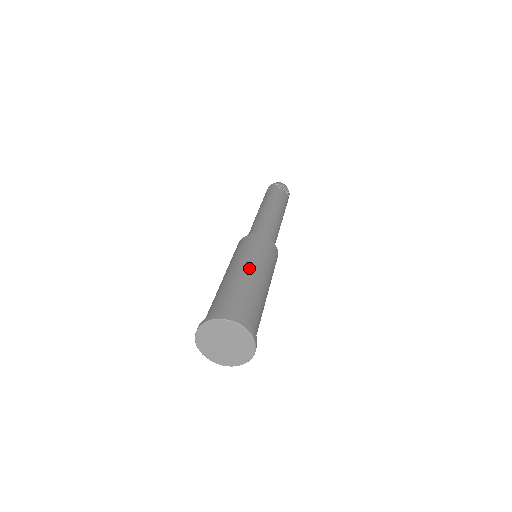
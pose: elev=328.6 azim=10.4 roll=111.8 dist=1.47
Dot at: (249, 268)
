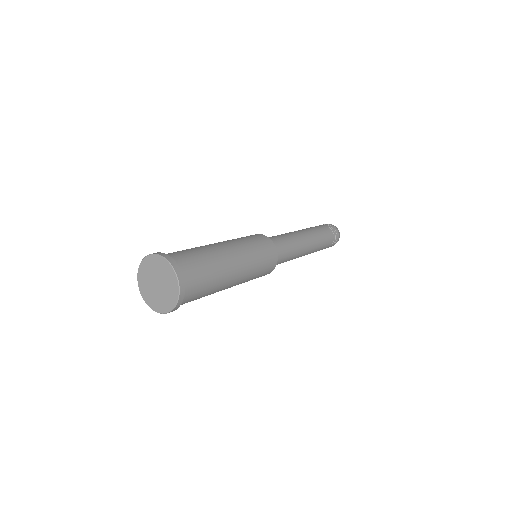
Dot at: (236, 255)
